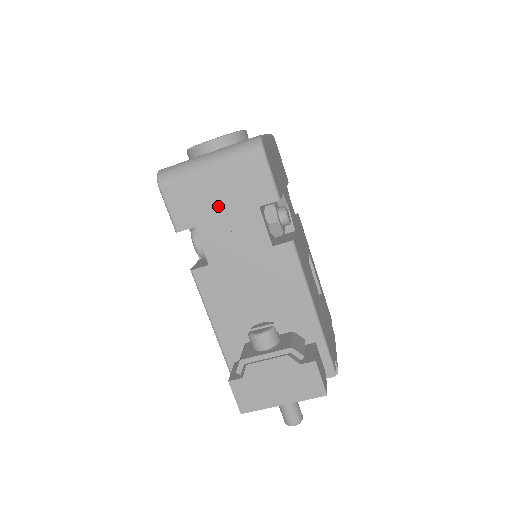
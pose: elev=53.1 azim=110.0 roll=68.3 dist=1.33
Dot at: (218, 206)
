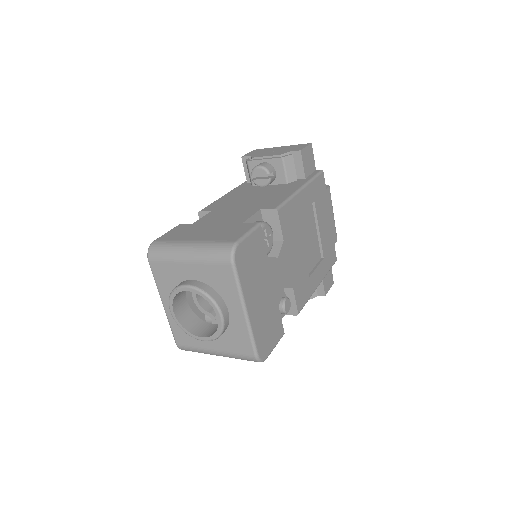
Dot at: occluded
